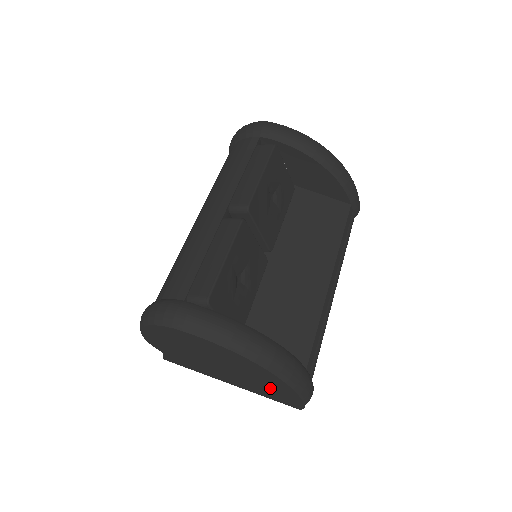
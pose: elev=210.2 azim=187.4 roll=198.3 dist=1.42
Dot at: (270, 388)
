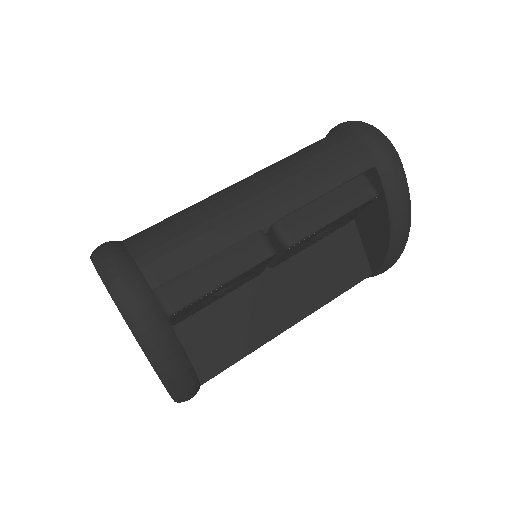
Dot at: occluded
